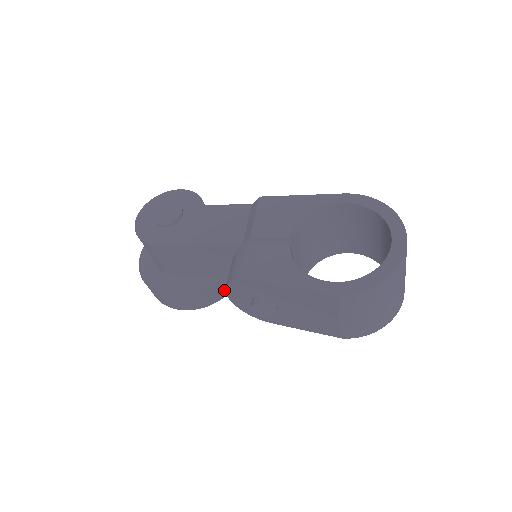
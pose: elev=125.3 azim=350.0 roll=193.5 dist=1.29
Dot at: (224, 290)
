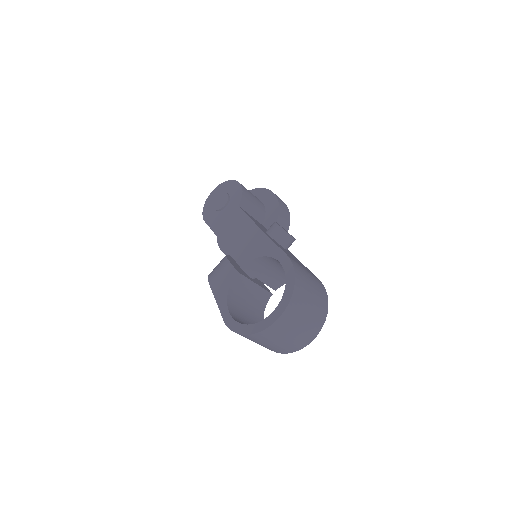
Dot at: occluded
